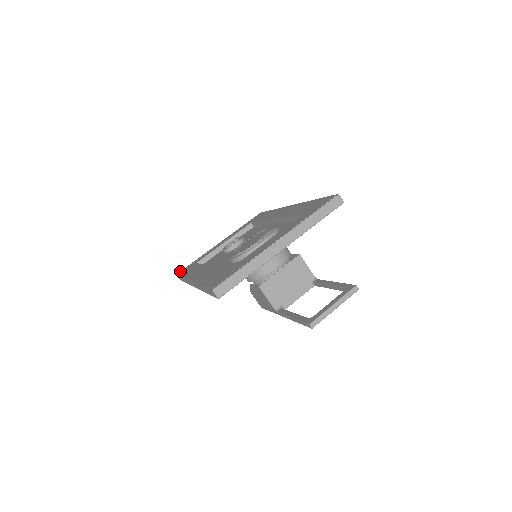
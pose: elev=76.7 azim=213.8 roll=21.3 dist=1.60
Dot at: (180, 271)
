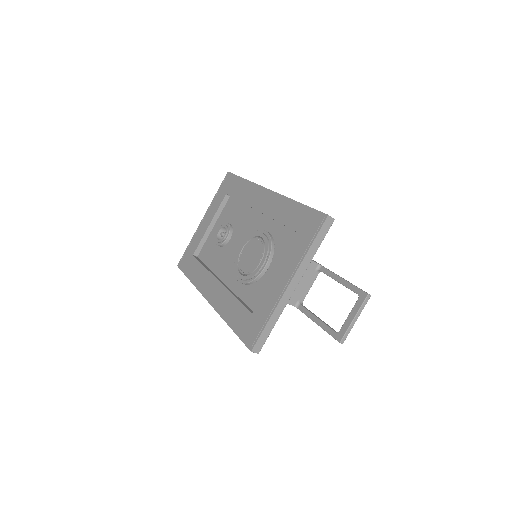
Dot at: (179, 262)
